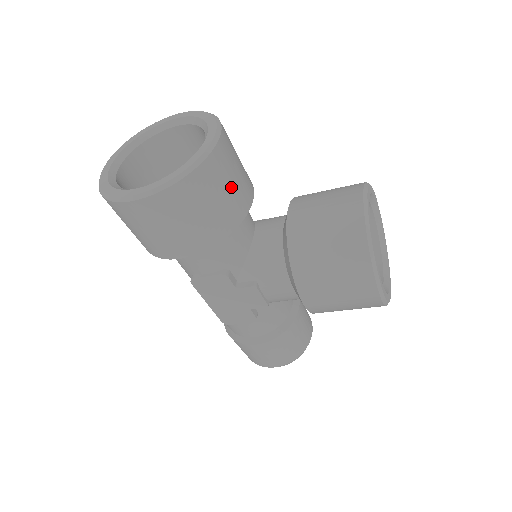
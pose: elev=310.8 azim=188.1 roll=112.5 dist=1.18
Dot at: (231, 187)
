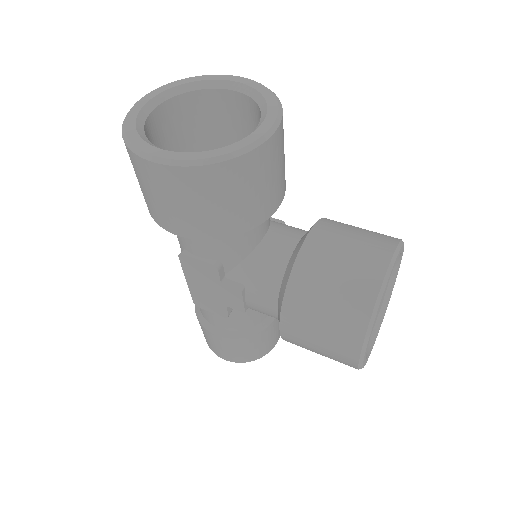
Dot at: (262, 189)
